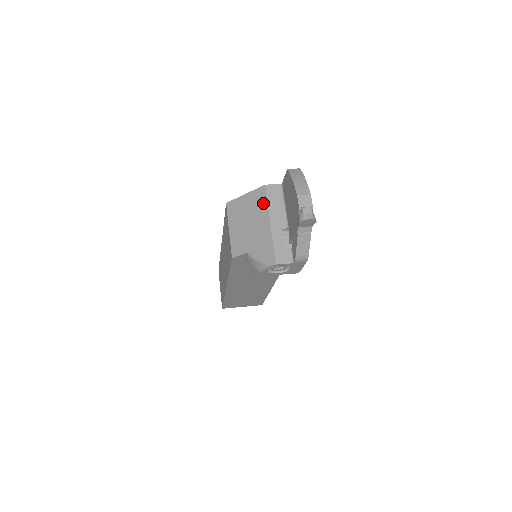
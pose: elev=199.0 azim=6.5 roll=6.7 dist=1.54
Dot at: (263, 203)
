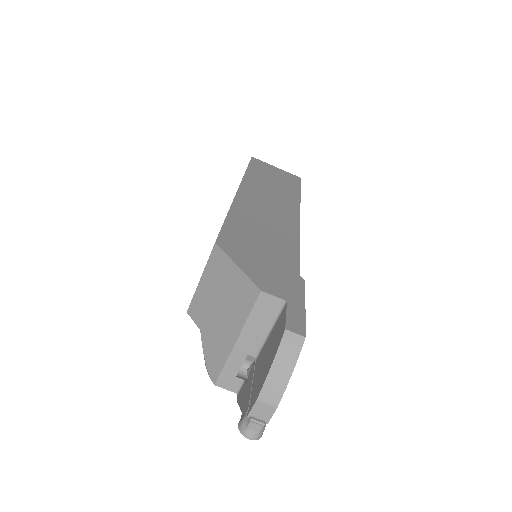
Dot at: (245, 308)
